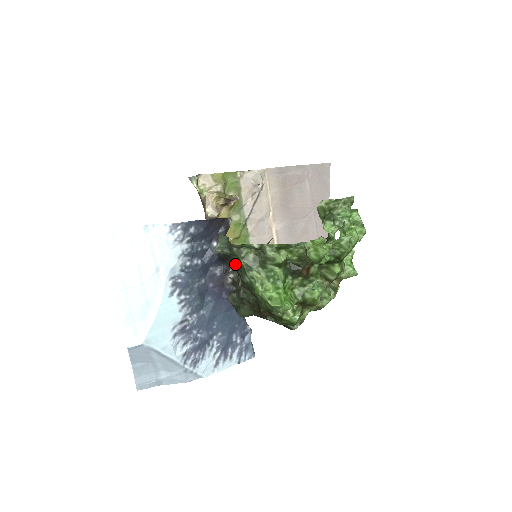
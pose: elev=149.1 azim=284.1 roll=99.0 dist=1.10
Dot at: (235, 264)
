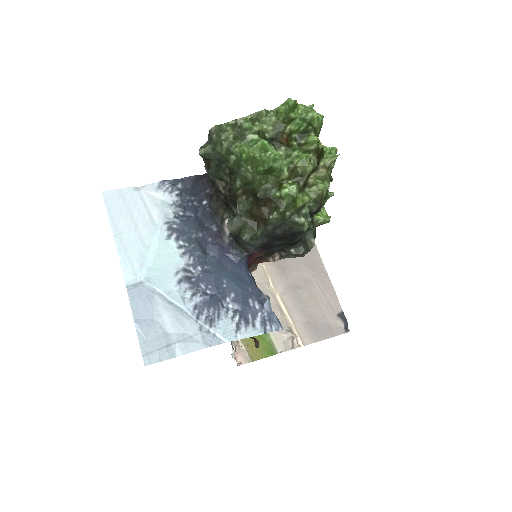
Dot at: (221, 164)
